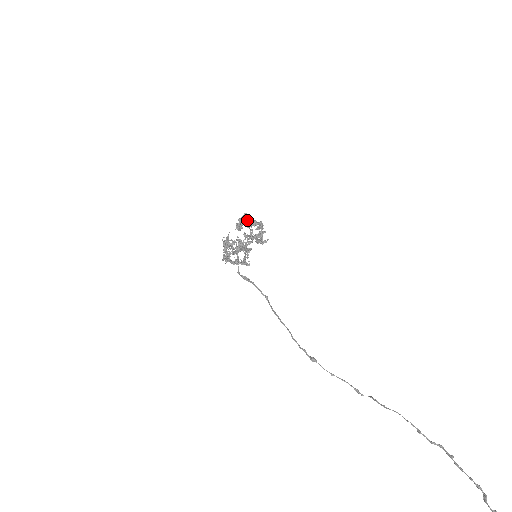
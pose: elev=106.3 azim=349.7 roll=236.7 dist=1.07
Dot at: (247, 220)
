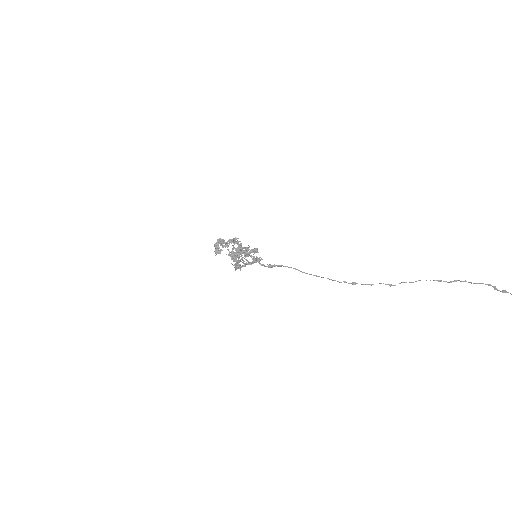
Dot at: (223, 242)
